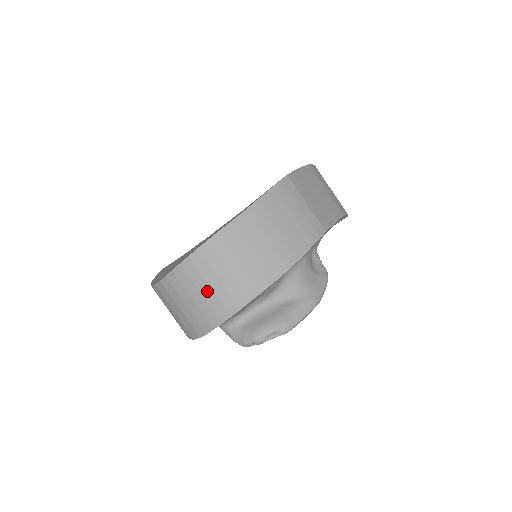
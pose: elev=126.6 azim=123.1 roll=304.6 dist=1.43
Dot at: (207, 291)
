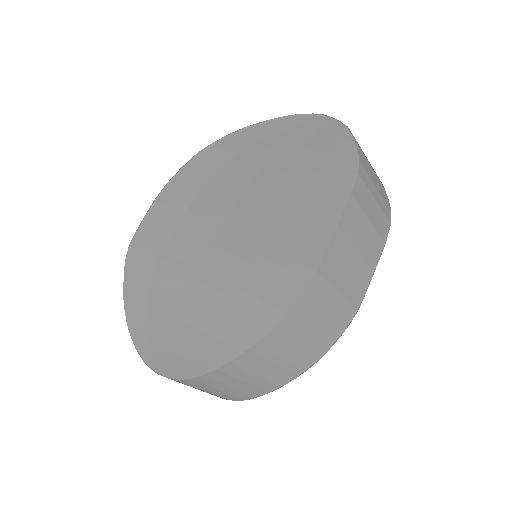
Dot at: (205, 391)
